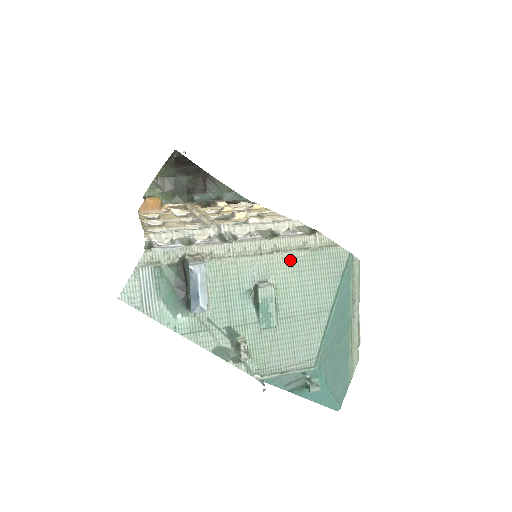
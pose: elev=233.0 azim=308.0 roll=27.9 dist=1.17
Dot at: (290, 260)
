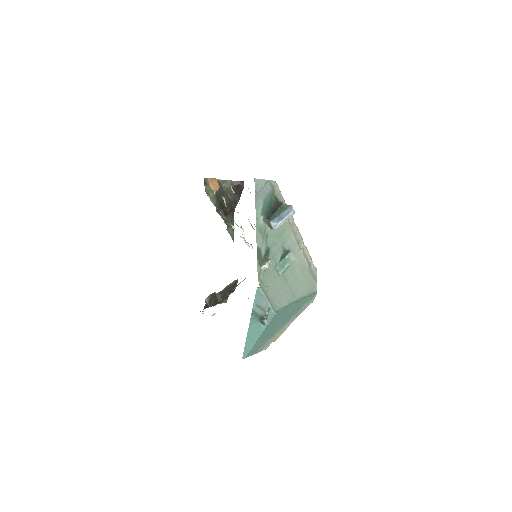
Dot at: (302, 261)
